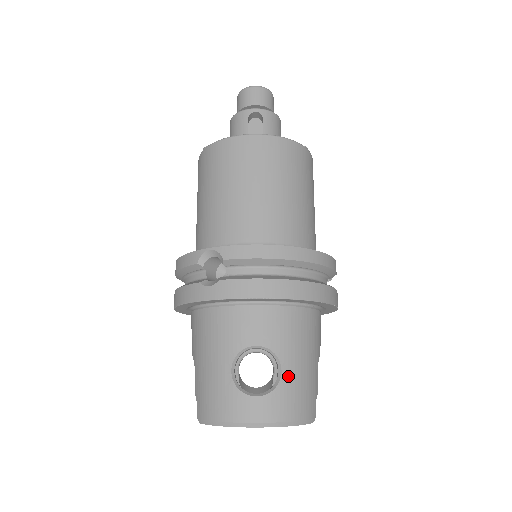
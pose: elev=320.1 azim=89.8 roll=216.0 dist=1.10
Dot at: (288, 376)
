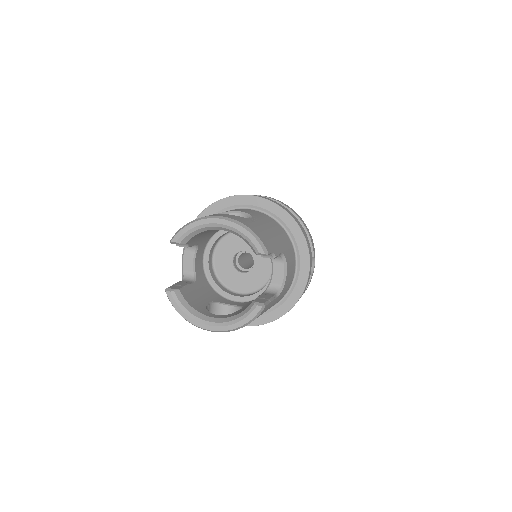
Dot at: (256, 222)
